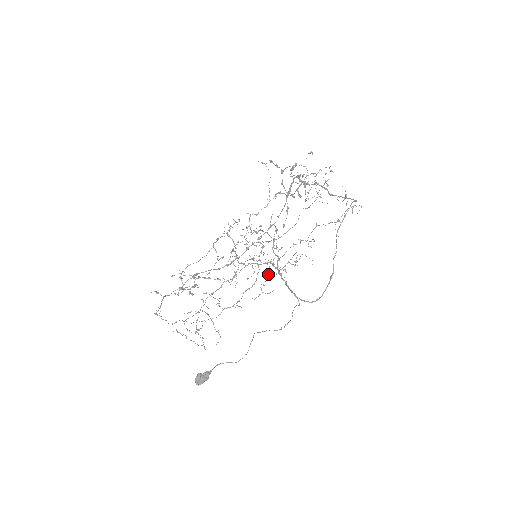
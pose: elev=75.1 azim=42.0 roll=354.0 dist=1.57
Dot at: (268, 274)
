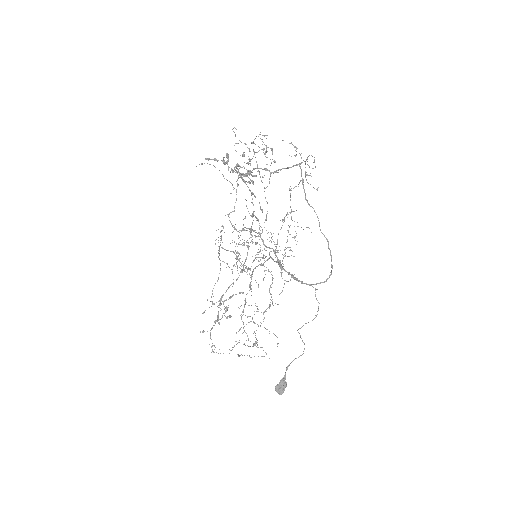
Dot at: occluded
